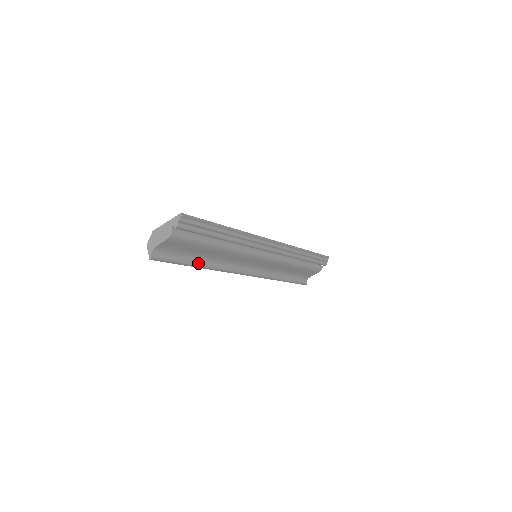
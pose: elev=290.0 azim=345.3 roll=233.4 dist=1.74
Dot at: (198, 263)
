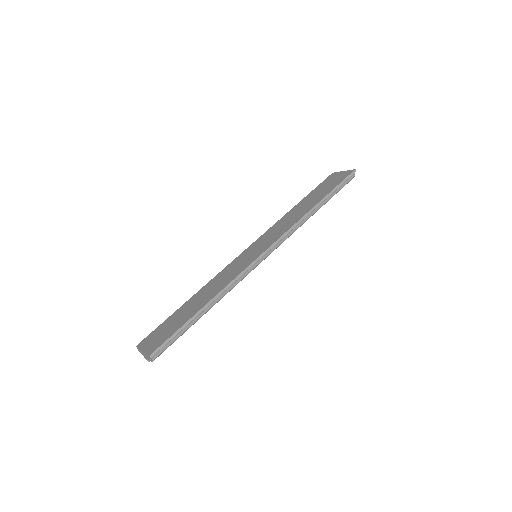
Dot at: occluded
